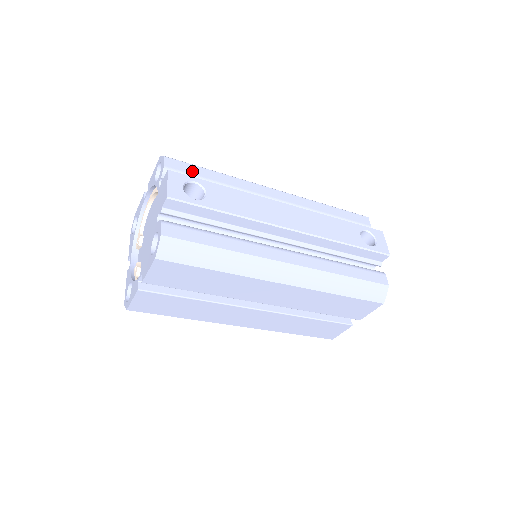
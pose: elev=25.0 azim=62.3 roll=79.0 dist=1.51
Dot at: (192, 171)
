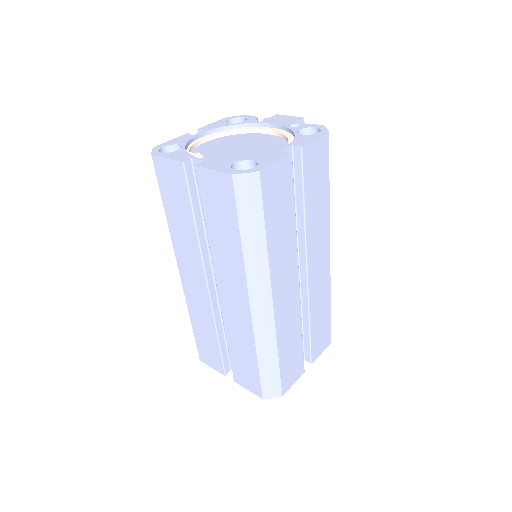
Dot at: occluded
